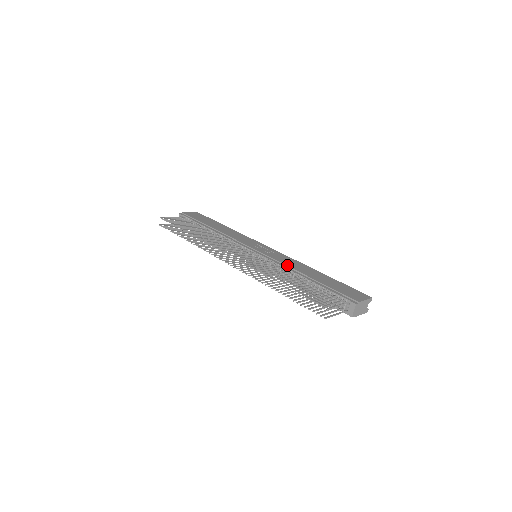
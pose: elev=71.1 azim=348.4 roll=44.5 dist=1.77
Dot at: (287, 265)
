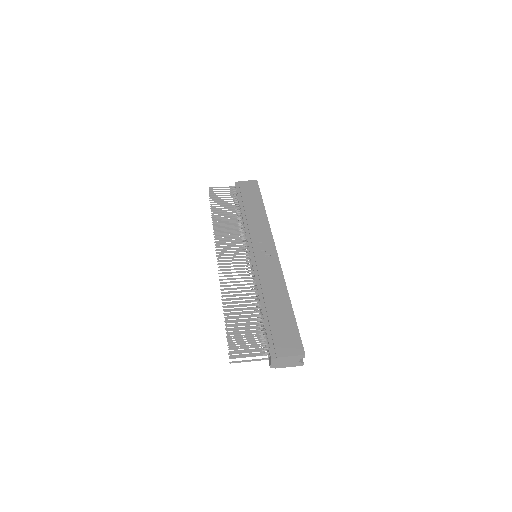
Dot at: (261, 281)
